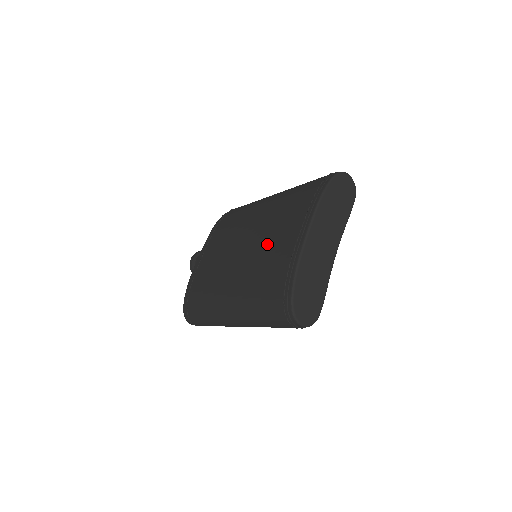
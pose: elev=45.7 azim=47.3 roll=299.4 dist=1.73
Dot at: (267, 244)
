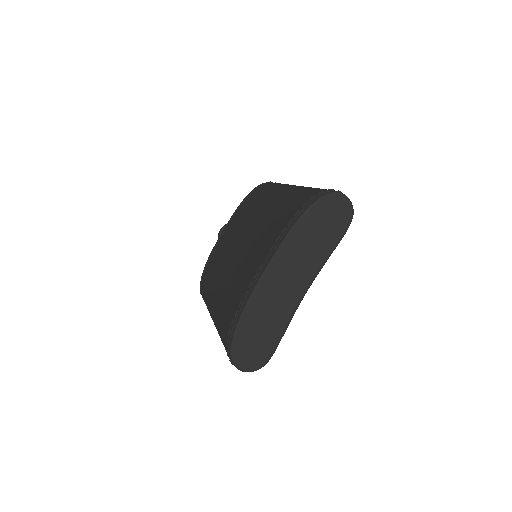
Dot at: (245, 261)
